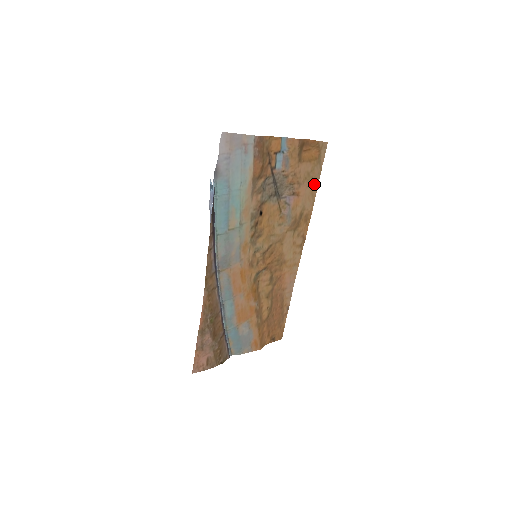
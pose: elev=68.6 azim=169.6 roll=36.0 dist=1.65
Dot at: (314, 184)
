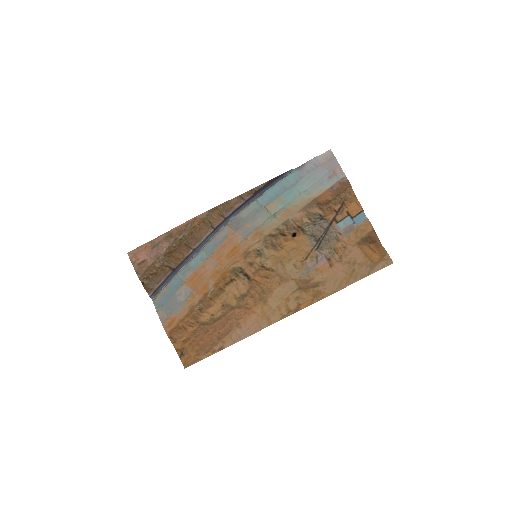
Dot at: (351, 278)
